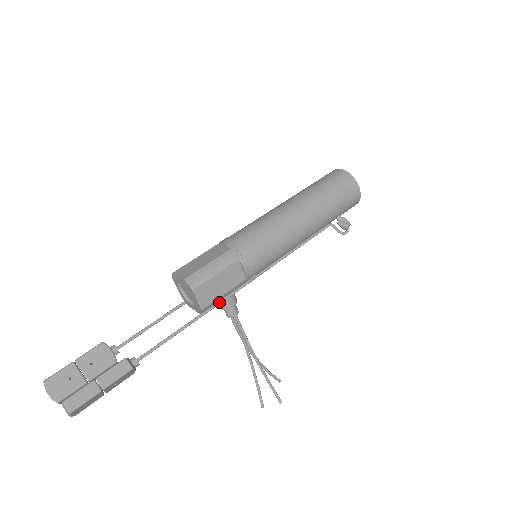
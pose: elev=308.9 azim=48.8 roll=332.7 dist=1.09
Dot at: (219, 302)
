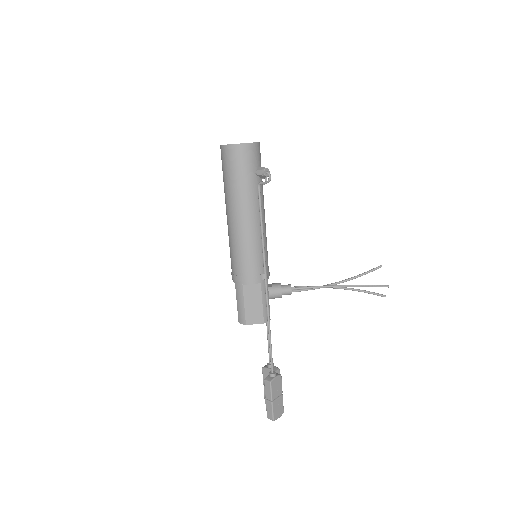
Dot at: (267, 308)
